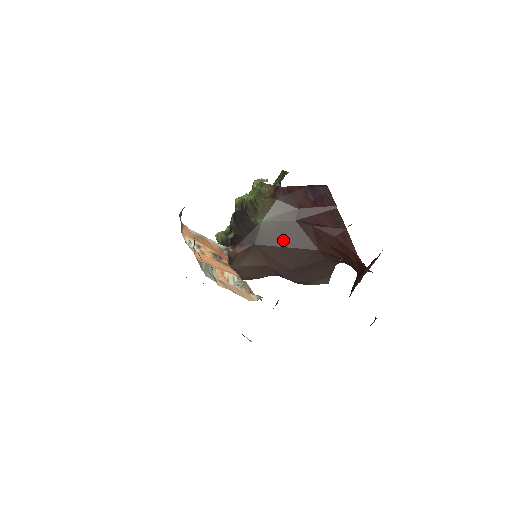
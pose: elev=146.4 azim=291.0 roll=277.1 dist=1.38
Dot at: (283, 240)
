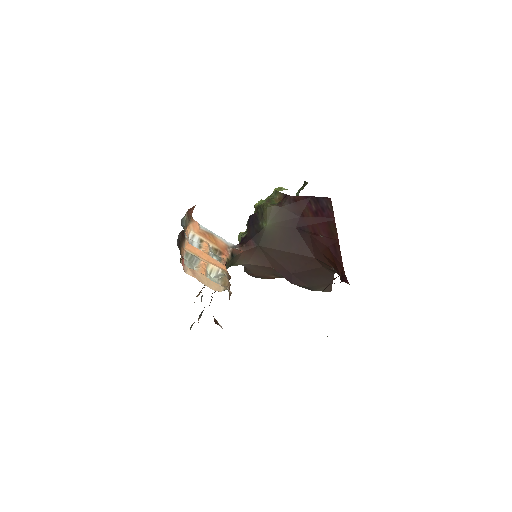
Dot at: (284, 245)
